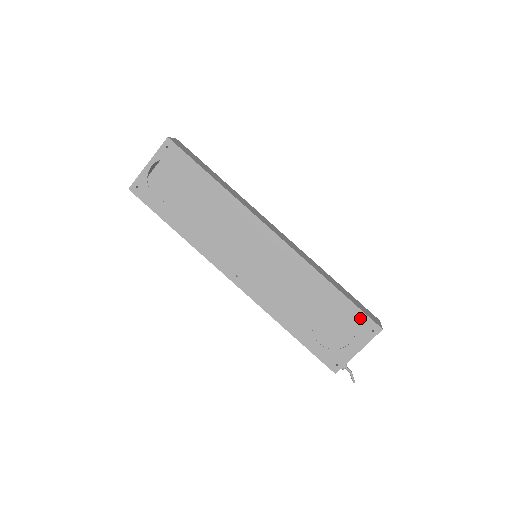
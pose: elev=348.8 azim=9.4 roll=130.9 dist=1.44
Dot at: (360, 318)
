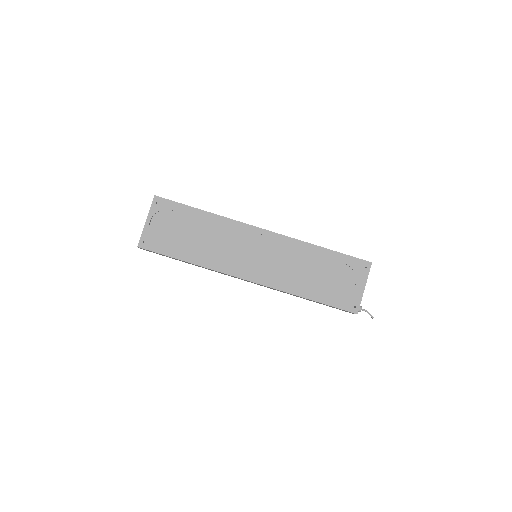
Dot at: (353, 262)
